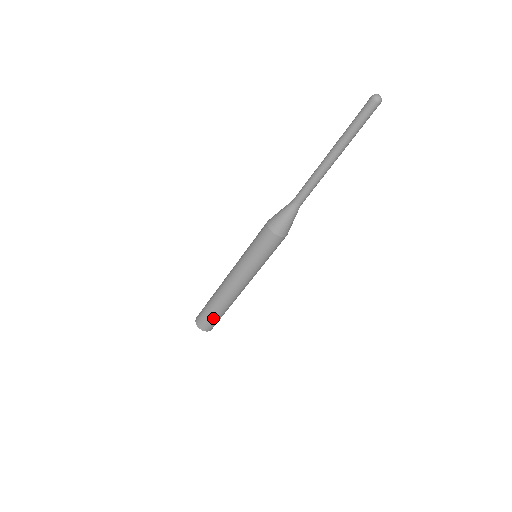
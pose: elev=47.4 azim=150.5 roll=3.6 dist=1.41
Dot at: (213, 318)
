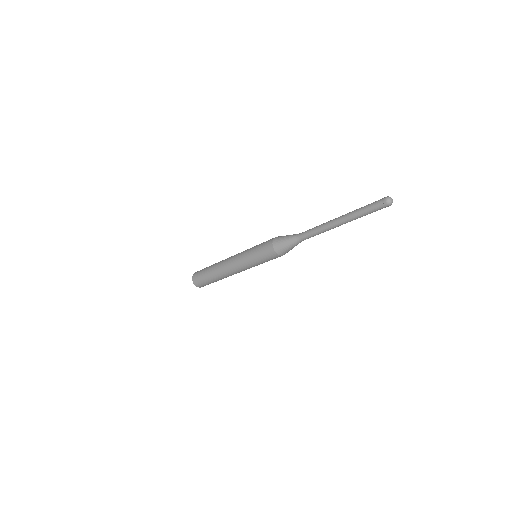
Dot at: (208, 282)
